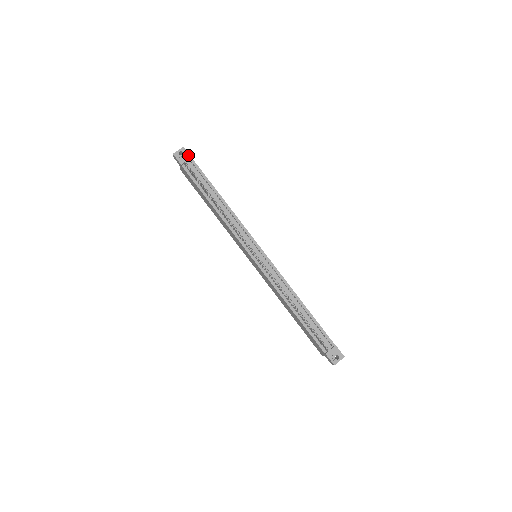
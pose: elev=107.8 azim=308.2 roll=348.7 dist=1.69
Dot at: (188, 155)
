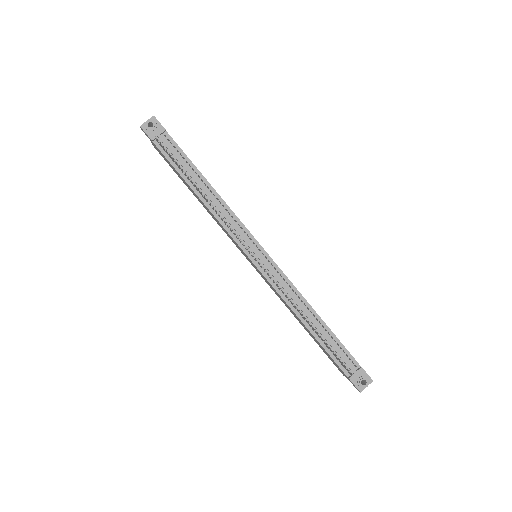
Dot at: (160, 127)
